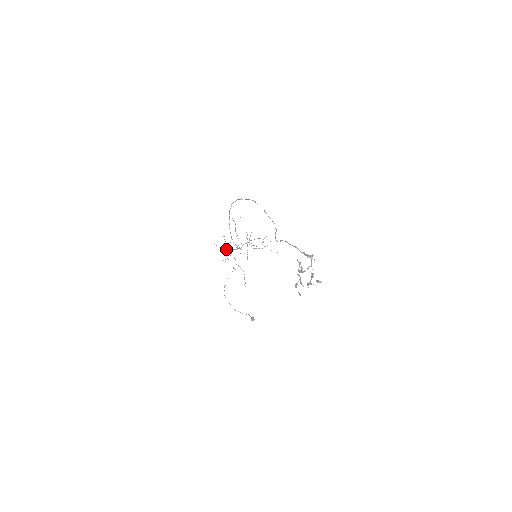
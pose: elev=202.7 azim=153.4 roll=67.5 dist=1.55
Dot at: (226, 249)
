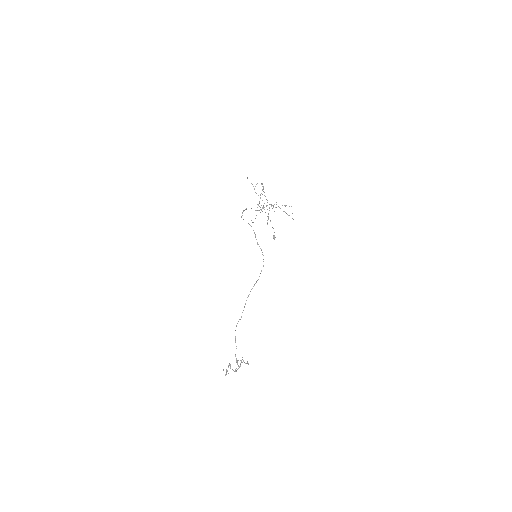
Dot at: (262, 184)
